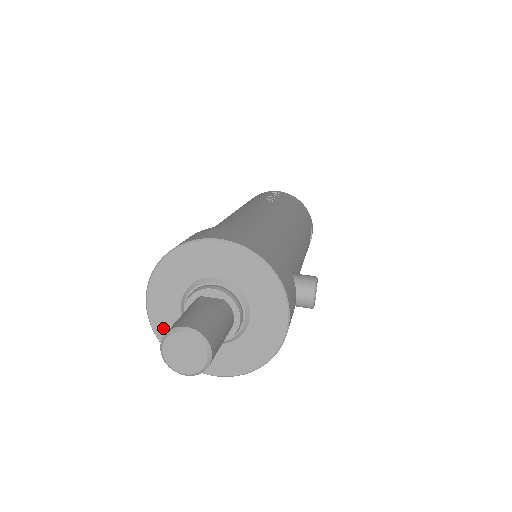
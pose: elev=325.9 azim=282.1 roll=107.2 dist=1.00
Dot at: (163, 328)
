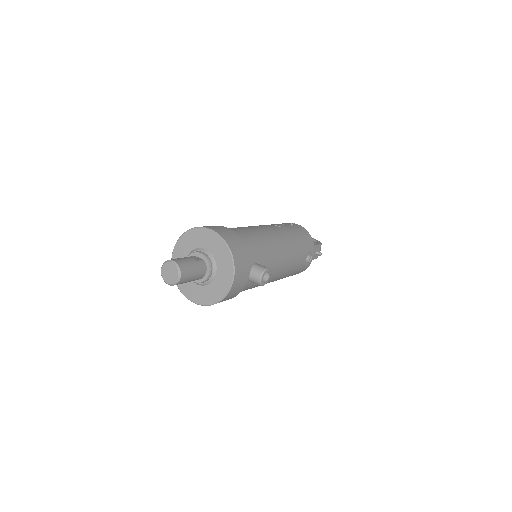
Dot at: occluded
